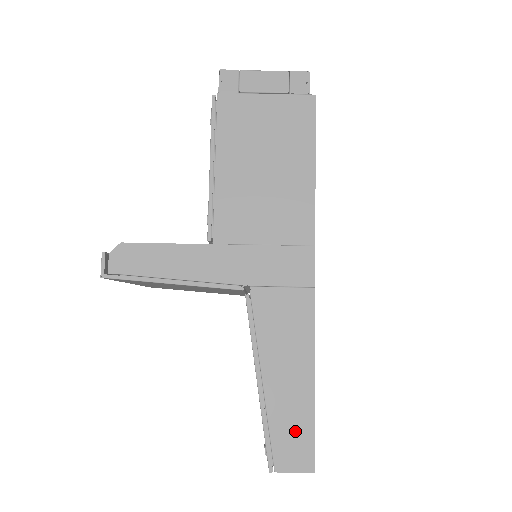
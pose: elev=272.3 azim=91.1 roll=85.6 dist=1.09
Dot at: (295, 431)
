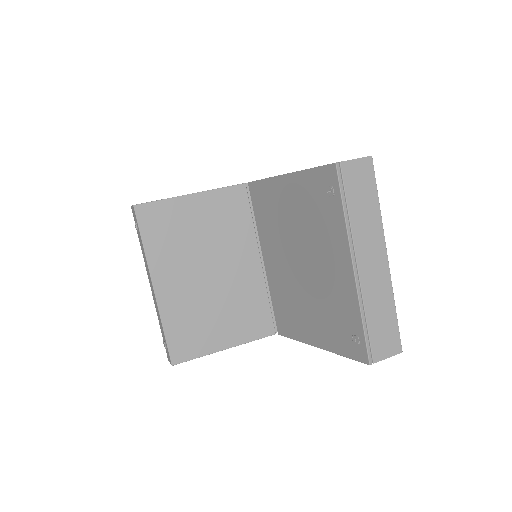
Dot at: occluded
